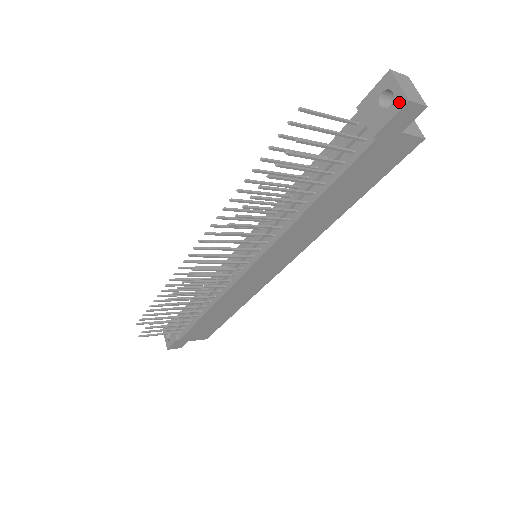
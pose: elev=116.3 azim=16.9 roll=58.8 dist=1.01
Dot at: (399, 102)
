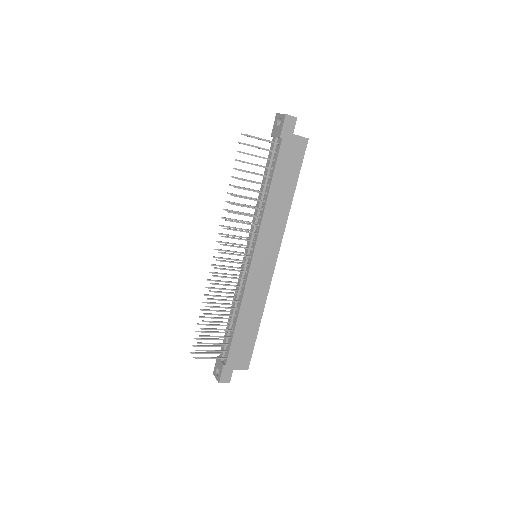
Dot at: (283, 118)
